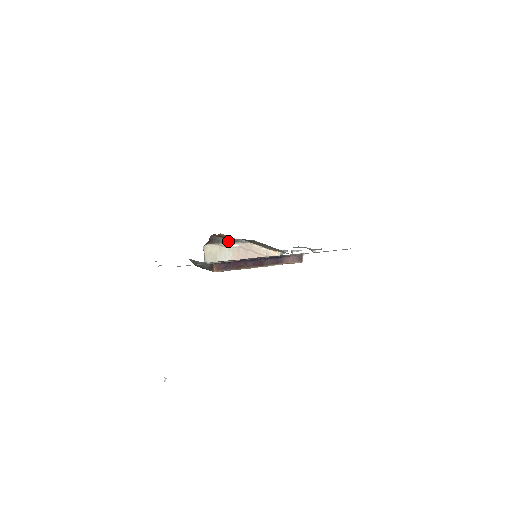
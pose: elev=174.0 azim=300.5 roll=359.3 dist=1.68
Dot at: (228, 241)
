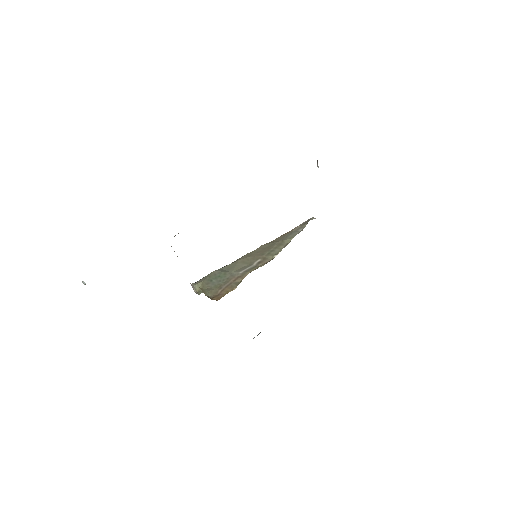
Dot at: occluded
